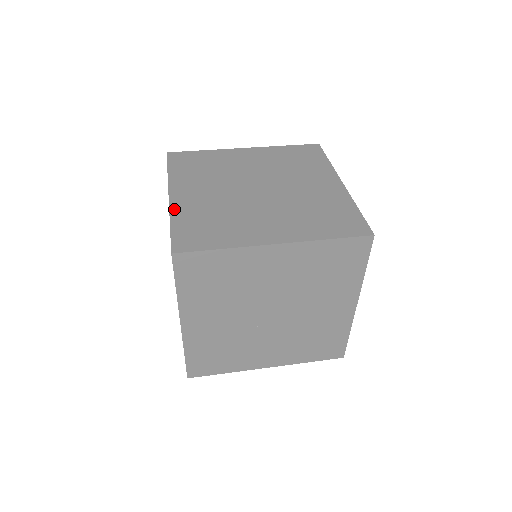
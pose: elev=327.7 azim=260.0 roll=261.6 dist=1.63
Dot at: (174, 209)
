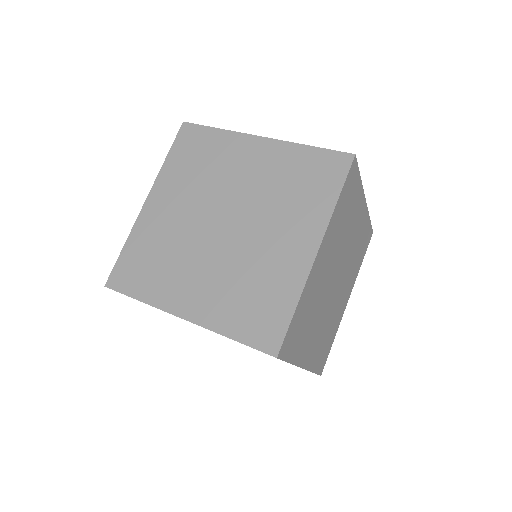
Dot at: occluded
